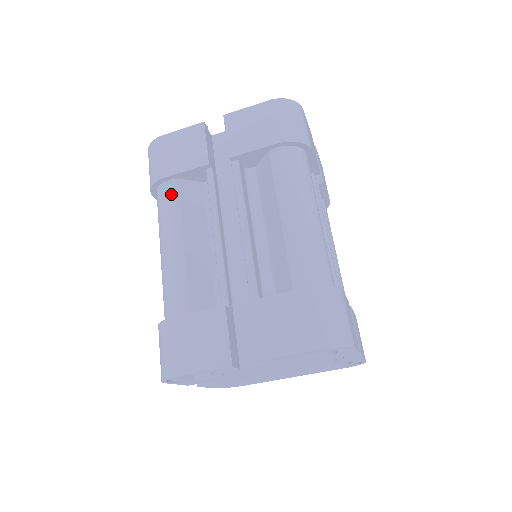
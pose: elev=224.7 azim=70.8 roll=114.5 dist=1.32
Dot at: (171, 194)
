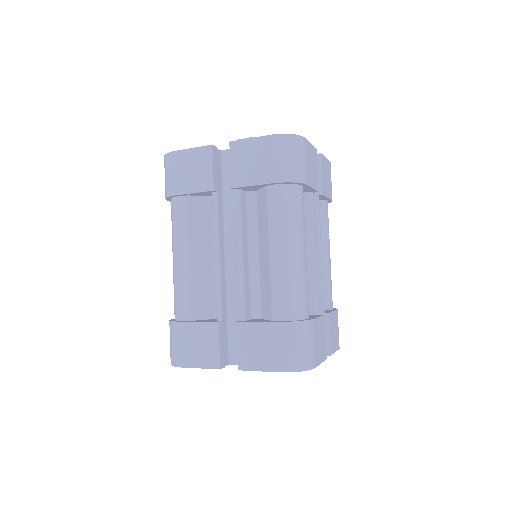
Dot at: (182, 210)
